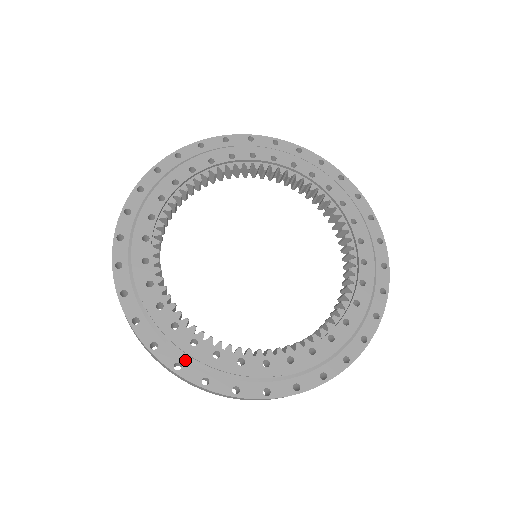
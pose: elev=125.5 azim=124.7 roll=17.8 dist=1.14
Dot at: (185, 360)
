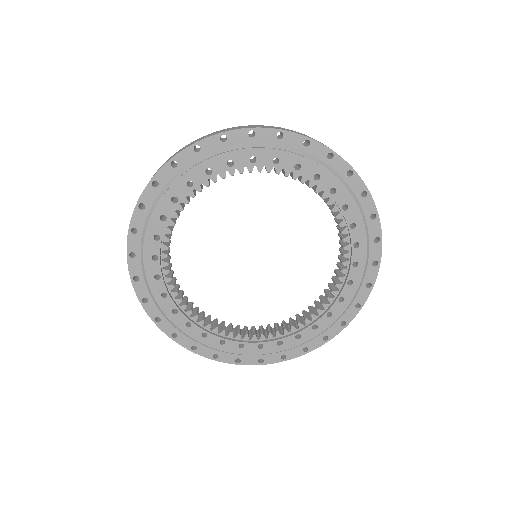
Dot at: (180, 332)
